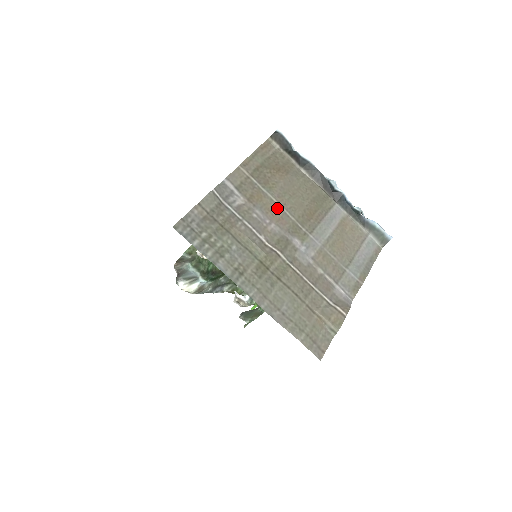
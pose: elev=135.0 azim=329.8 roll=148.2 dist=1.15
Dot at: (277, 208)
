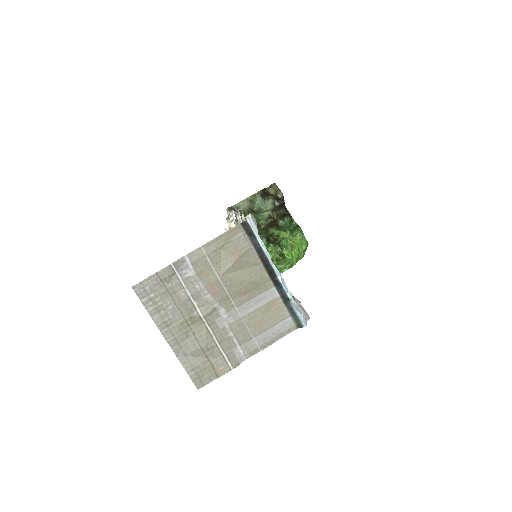
Dot at: (218, 284)
